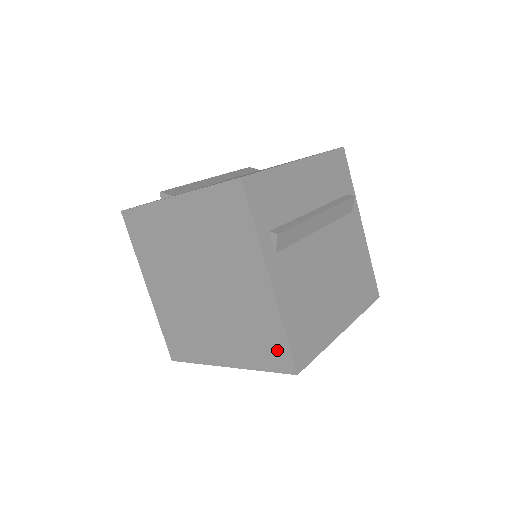
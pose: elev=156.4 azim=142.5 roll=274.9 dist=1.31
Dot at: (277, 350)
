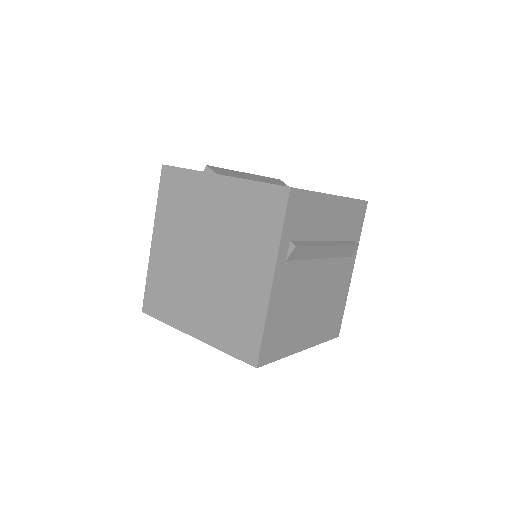
Dot at: (249, 340)
